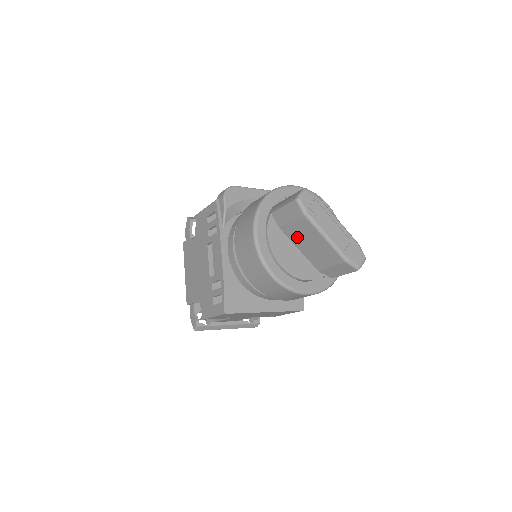
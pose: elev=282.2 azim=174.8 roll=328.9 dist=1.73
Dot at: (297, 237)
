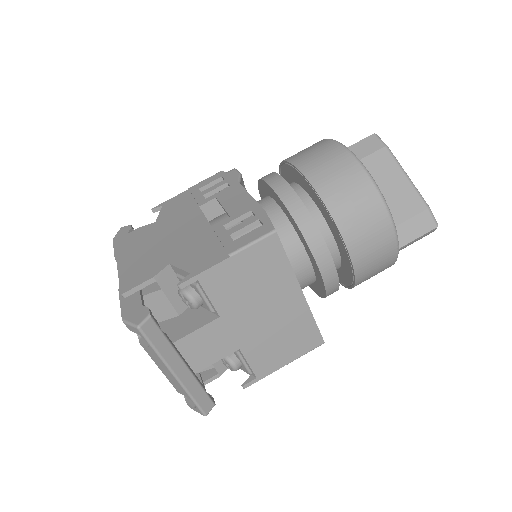
Dot at: occluded
